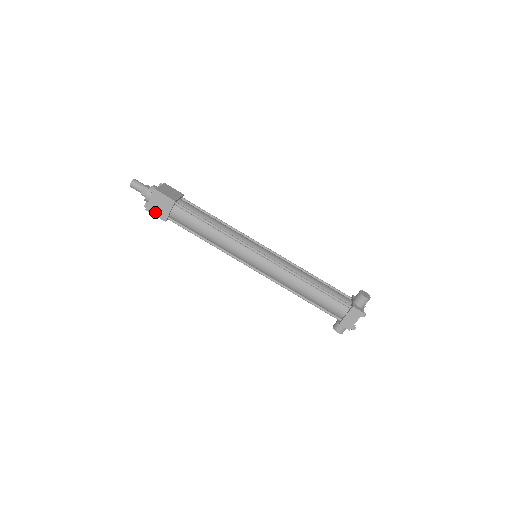
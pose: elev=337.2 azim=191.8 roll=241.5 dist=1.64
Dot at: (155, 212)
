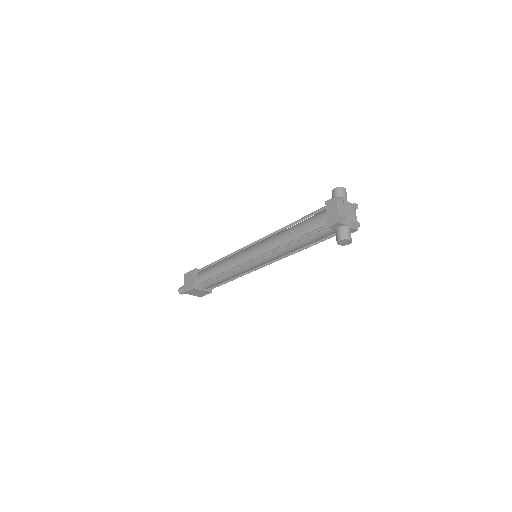
Dot at: (188, 288)
